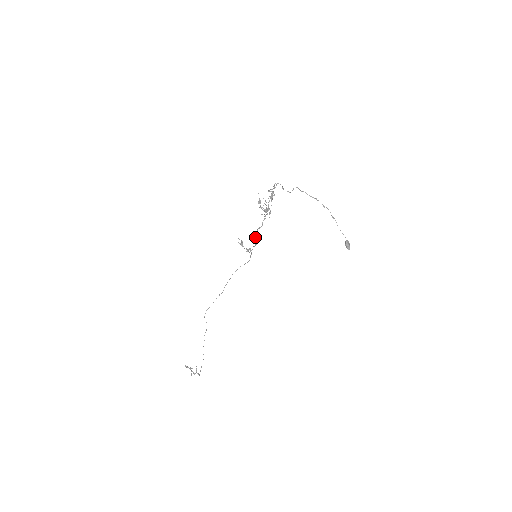
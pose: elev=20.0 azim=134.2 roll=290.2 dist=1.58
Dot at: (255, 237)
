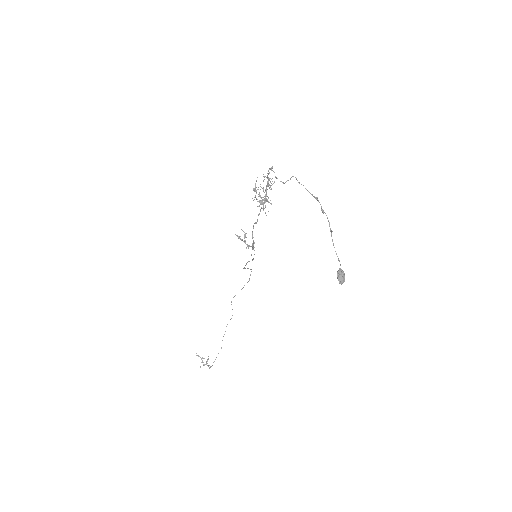
Dot at: occluded
